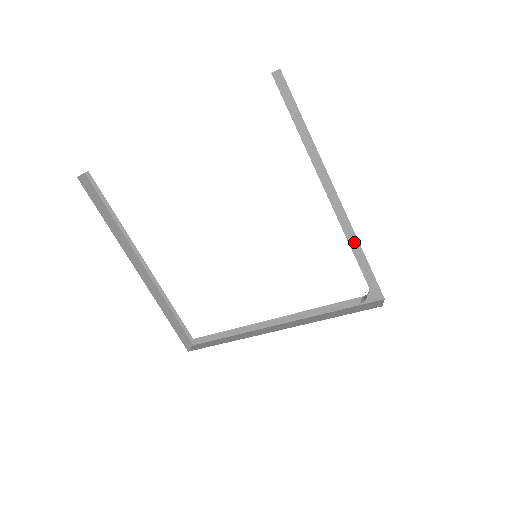
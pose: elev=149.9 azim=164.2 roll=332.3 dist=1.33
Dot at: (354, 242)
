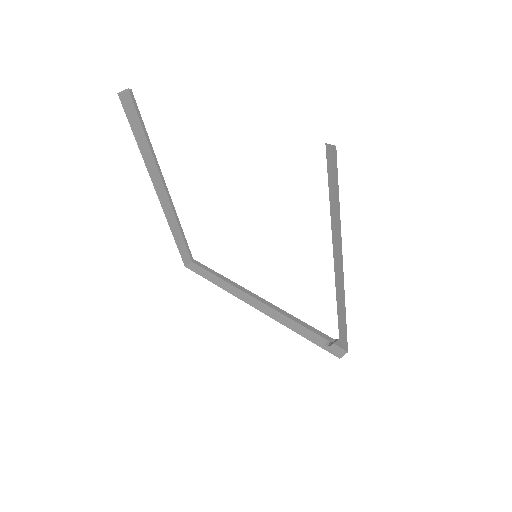
Dot at: (342, 307)
